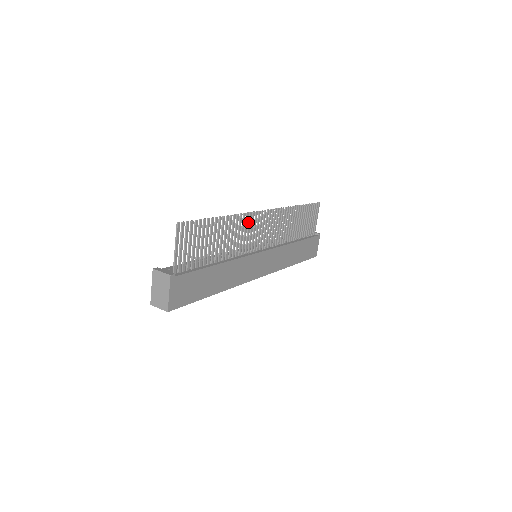
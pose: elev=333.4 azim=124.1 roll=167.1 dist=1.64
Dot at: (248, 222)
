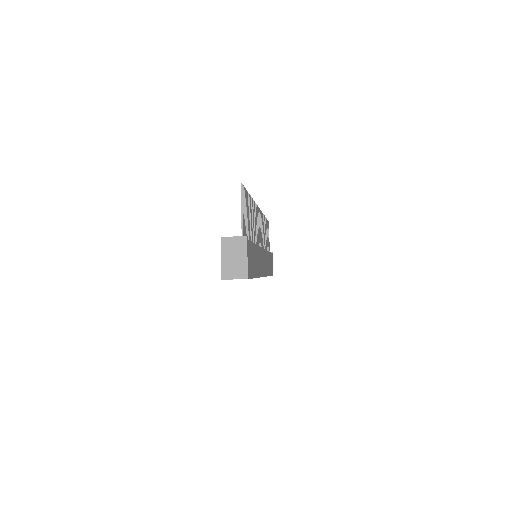
Dot at: occluded
